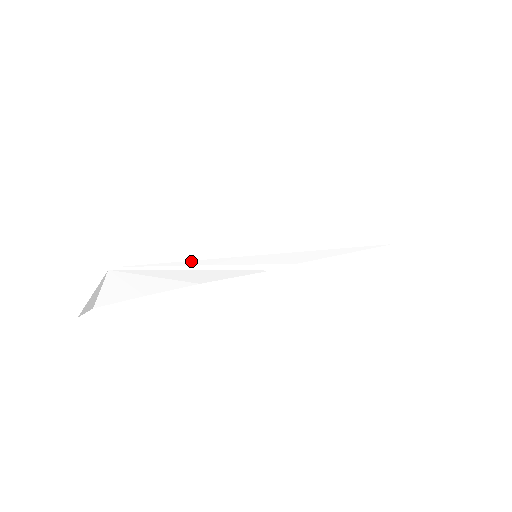
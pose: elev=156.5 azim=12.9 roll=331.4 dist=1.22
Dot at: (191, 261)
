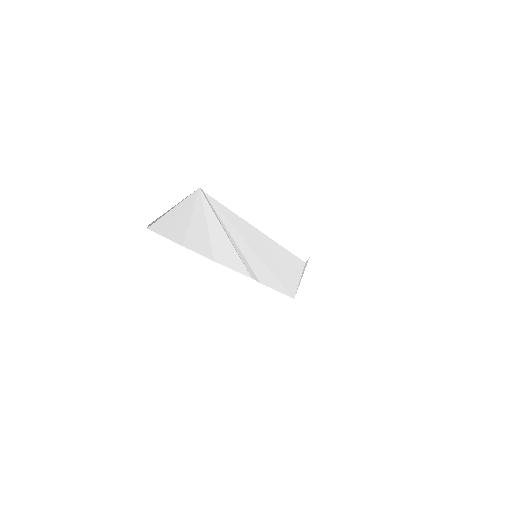
Dot at: (234, 229)
